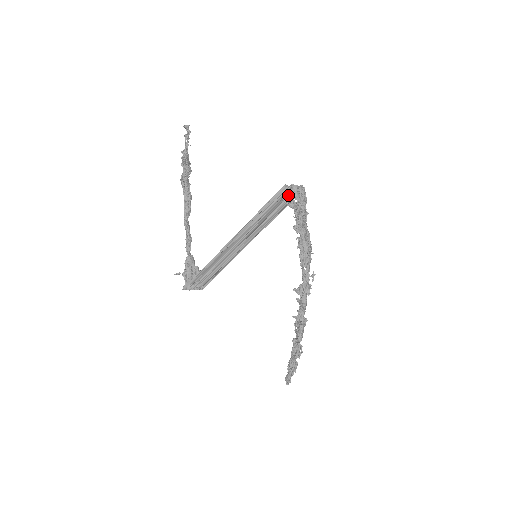
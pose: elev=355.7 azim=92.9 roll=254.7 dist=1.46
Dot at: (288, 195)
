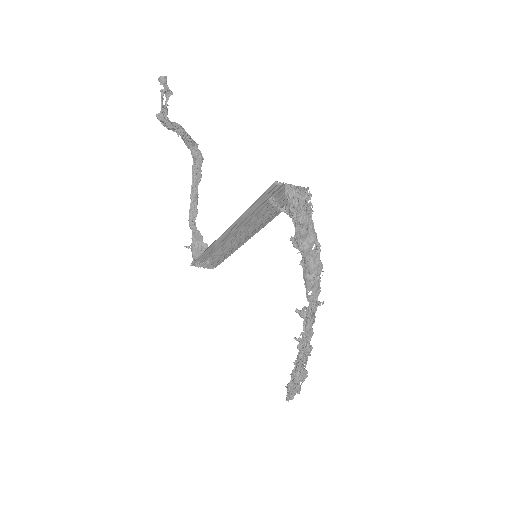
Dot at: occluded
